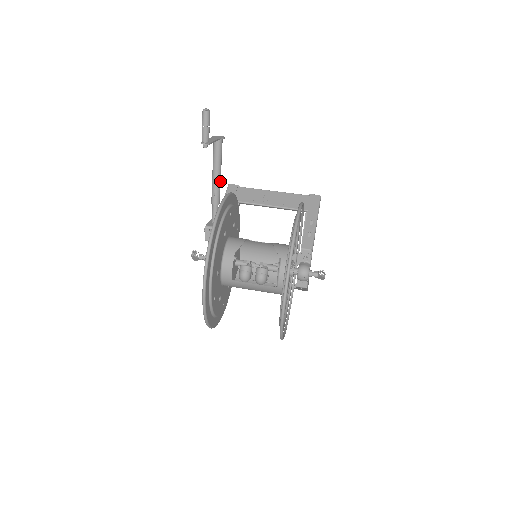
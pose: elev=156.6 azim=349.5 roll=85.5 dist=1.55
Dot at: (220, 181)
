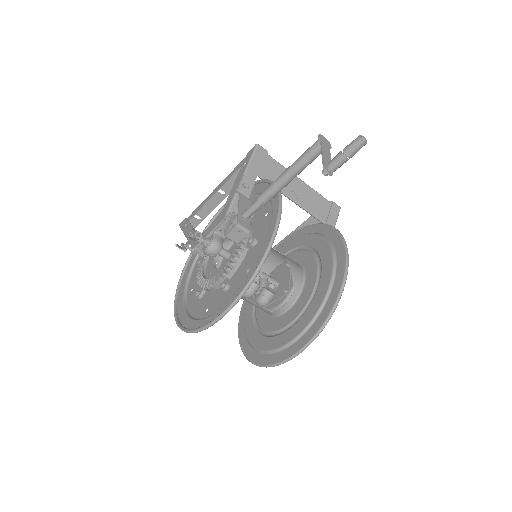
Dot at: (286, 184)
